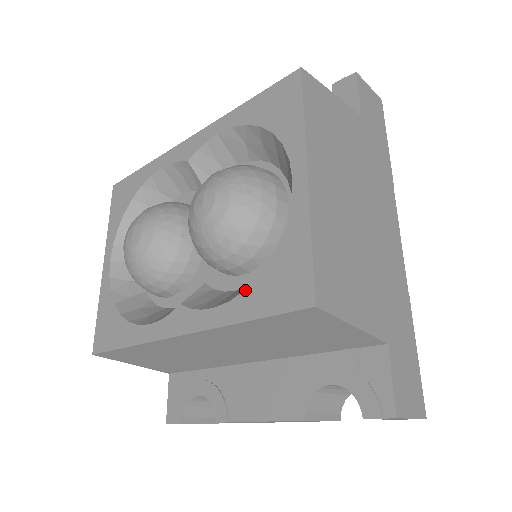
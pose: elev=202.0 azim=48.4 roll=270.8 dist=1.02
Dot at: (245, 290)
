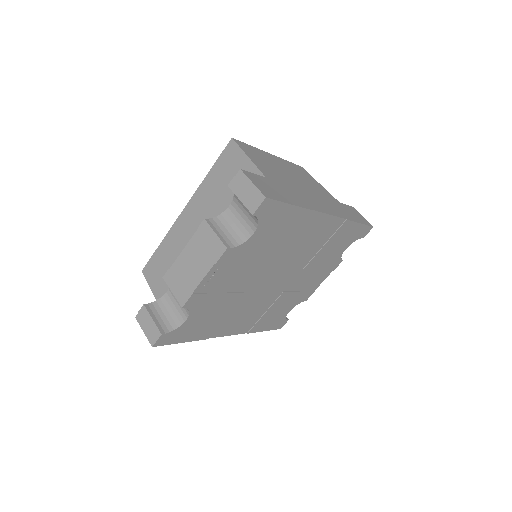
Dot at: occluded
